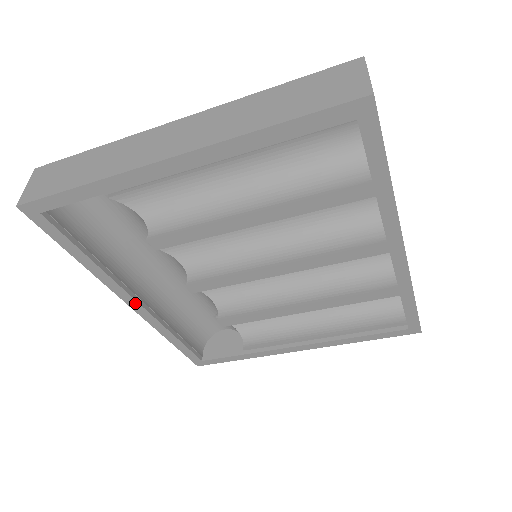
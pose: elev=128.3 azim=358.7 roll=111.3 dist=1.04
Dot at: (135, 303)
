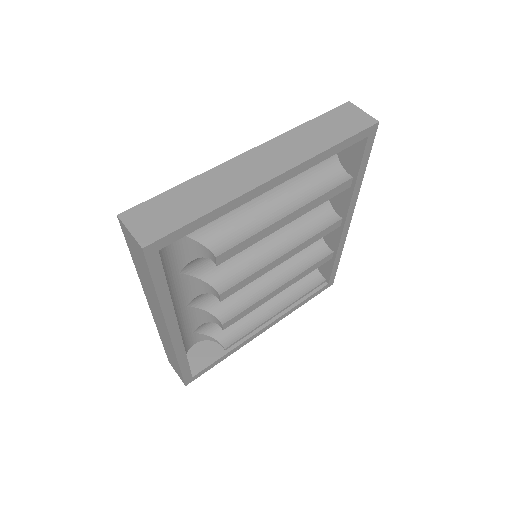
Dot at: (176, 329)
